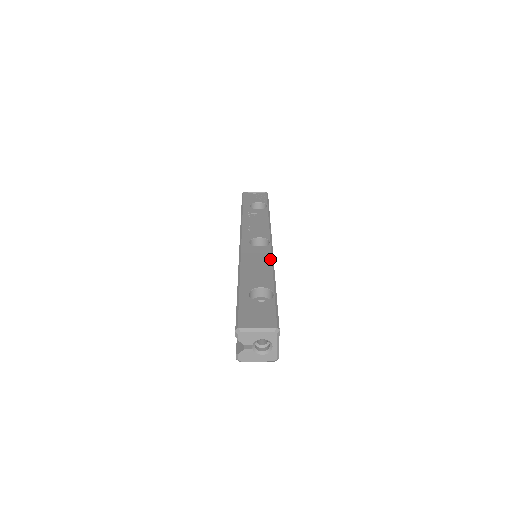
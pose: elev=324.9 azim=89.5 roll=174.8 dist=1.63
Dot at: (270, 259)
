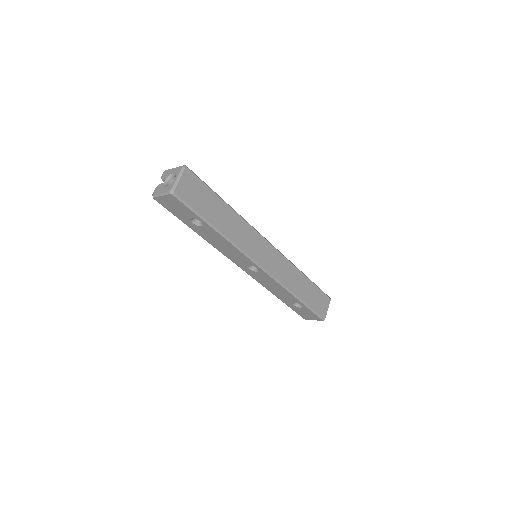
Dot at: (250, 225)
